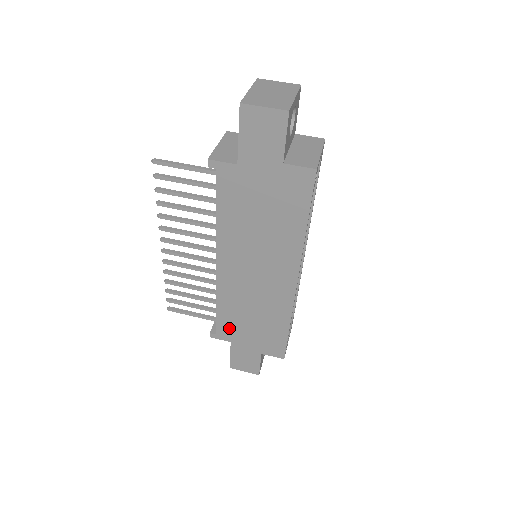
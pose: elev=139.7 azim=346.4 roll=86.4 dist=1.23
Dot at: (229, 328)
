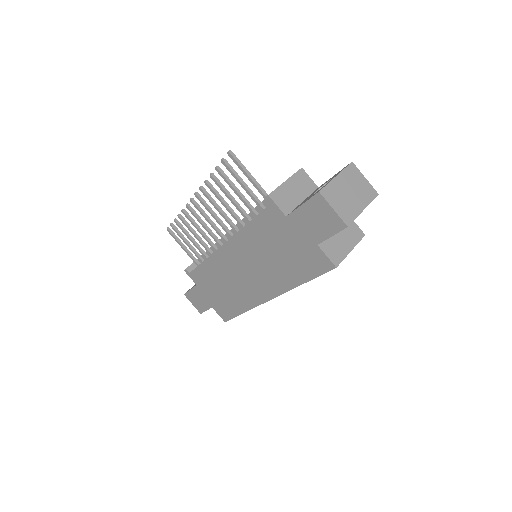
Dot at: (202, 278)
